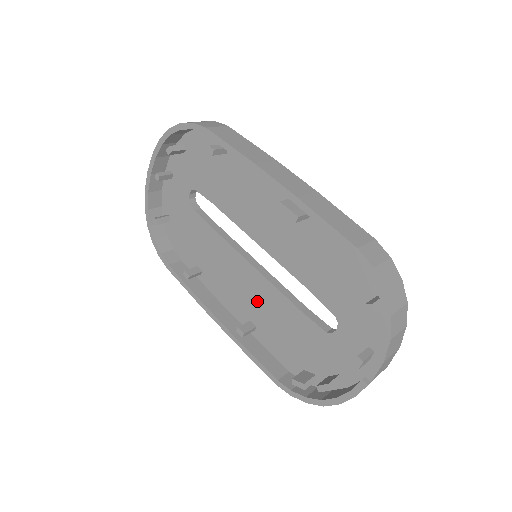
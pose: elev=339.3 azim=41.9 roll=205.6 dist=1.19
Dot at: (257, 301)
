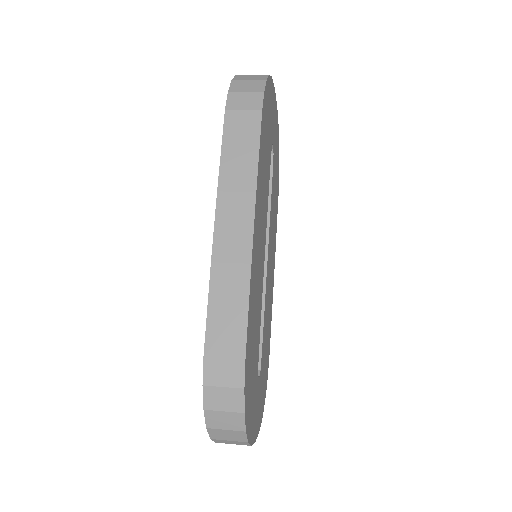
Dot at: occluded
